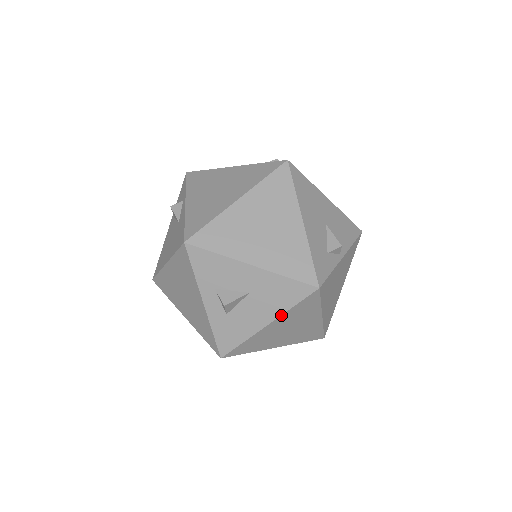
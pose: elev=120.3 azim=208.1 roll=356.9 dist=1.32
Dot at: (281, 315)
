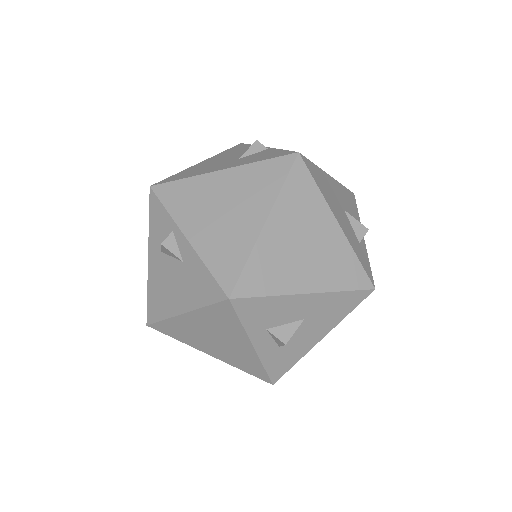
Dot at: occluded
